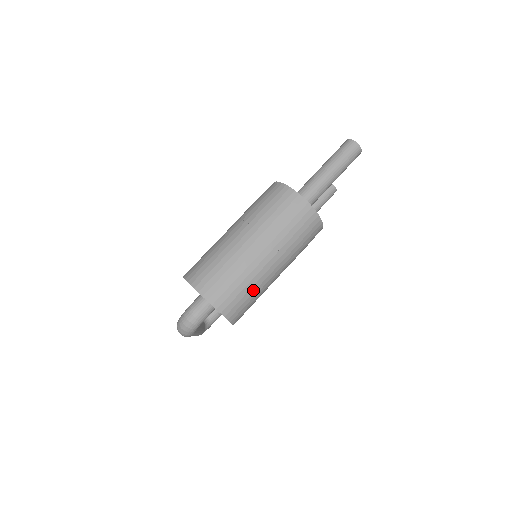
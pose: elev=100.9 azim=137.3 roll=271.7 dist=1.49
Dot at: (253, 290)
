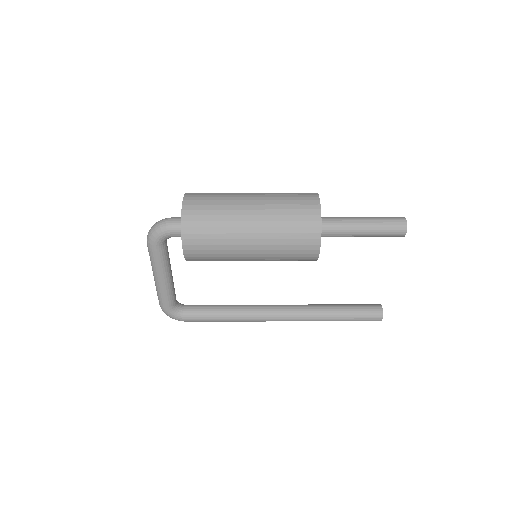
Dot at: (220, 225)
